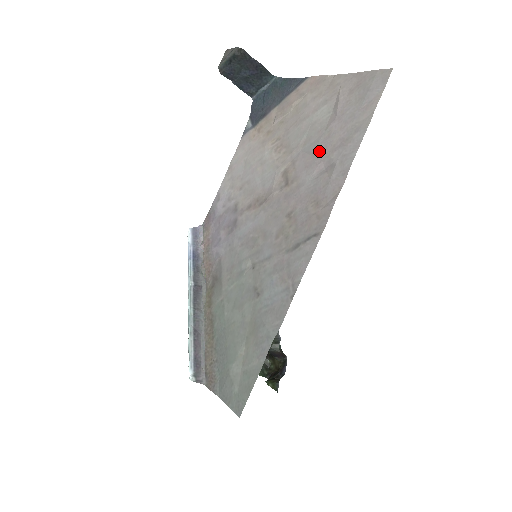
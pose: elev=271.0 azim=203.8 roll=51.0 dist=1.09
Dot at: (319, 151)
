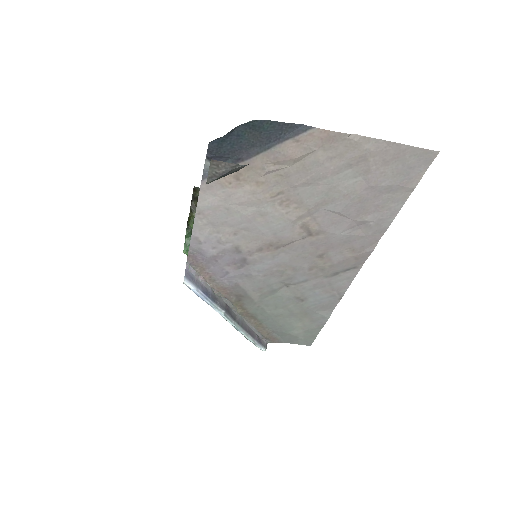
Dot at: (349, 213)
